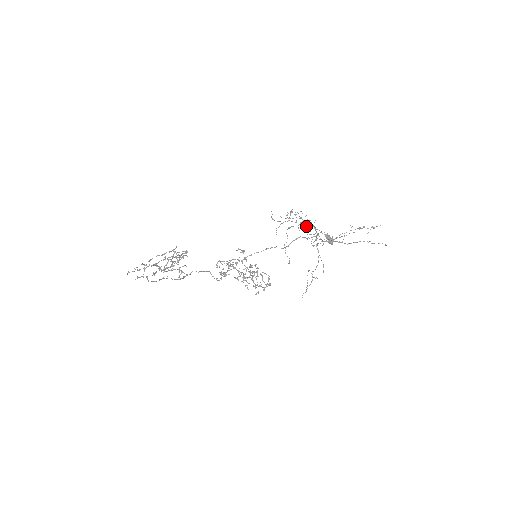
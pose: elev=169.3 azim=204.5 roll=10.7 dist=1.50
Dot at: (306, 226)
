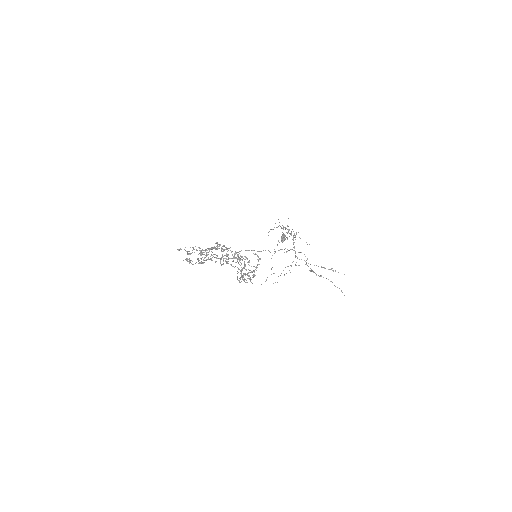
Dot at: occluded
